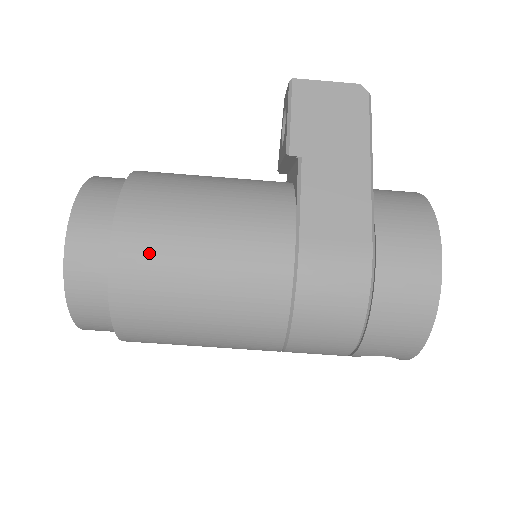
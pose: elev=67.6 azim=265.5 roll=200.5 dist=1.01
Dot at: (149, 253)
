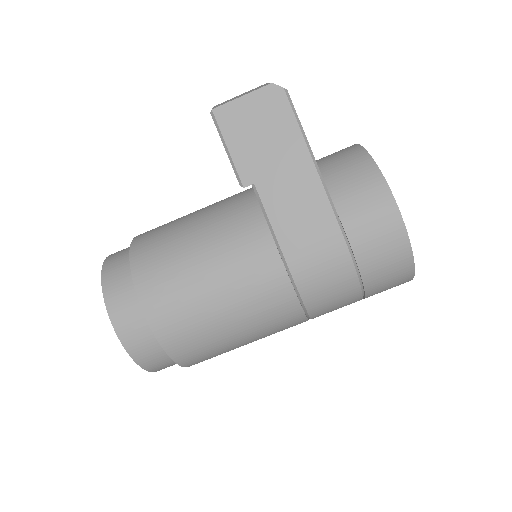
Dot at: (181, 320)
